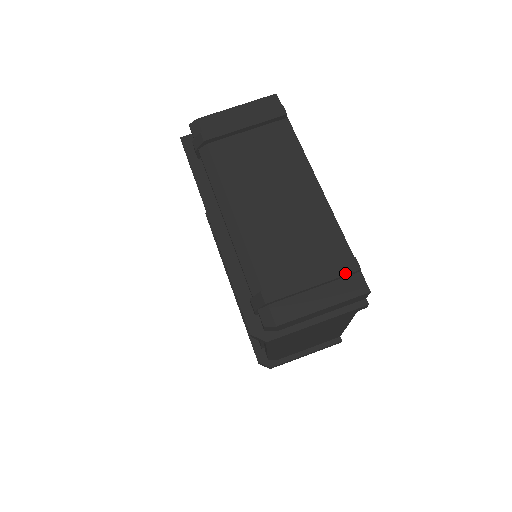
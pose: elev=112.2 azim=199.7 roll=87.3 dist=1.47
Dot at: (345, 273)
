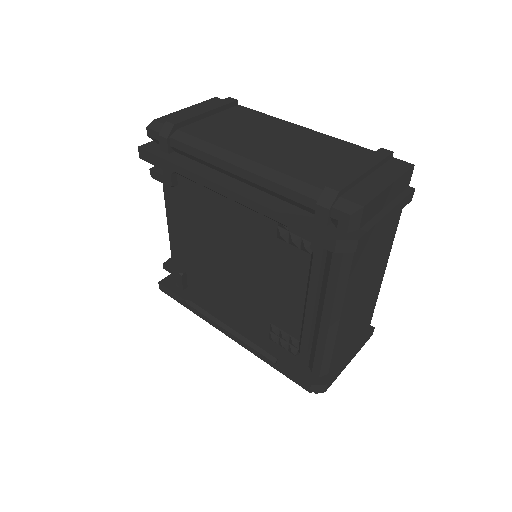
Dot at: (384, 157)
